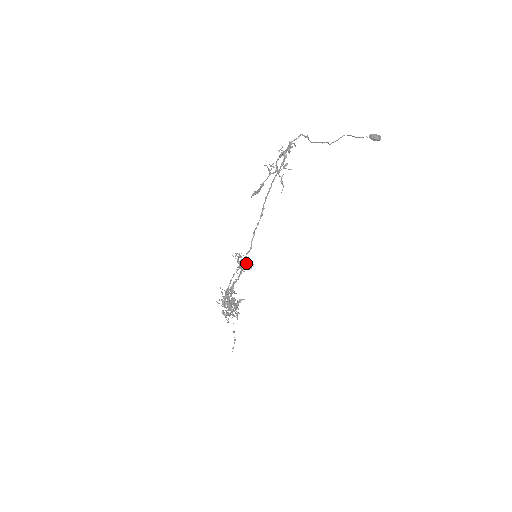
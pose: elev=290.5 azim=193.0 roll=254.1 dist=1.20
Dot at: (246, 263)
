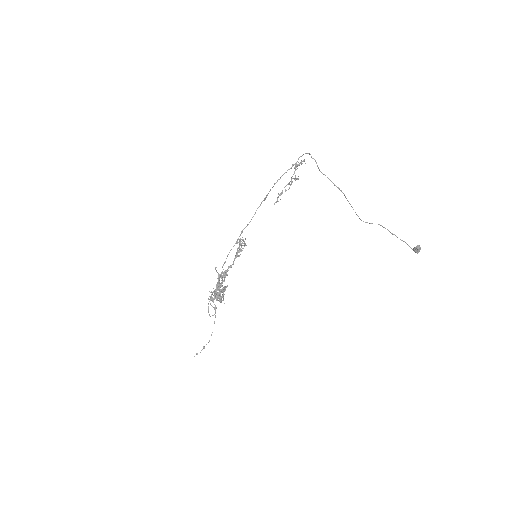
Dot at: (241, 239)
